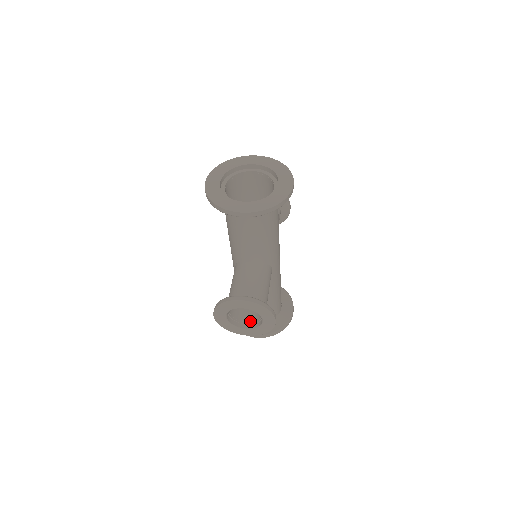
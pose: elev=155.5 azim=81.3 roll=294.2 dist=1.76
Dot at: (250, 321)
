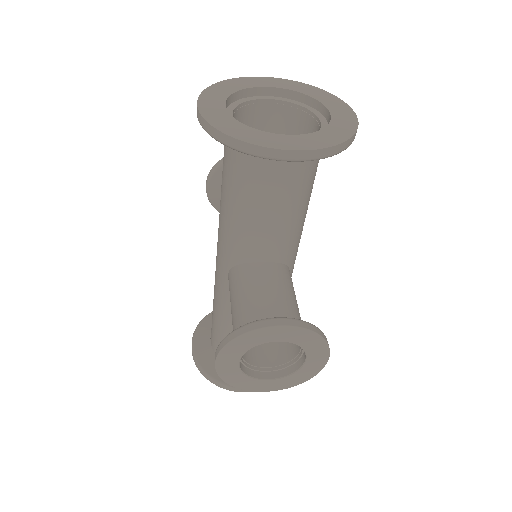
Dot at: (273, 365)
